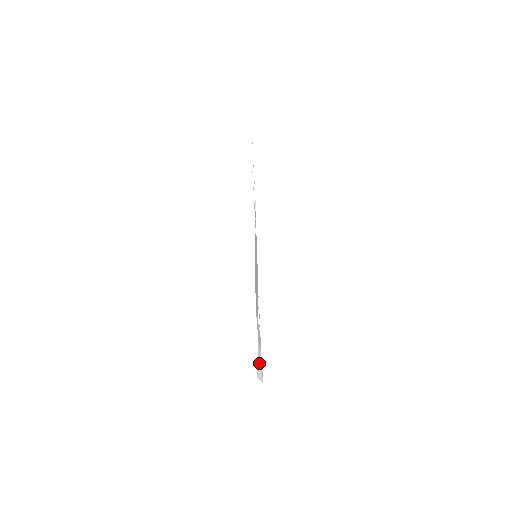
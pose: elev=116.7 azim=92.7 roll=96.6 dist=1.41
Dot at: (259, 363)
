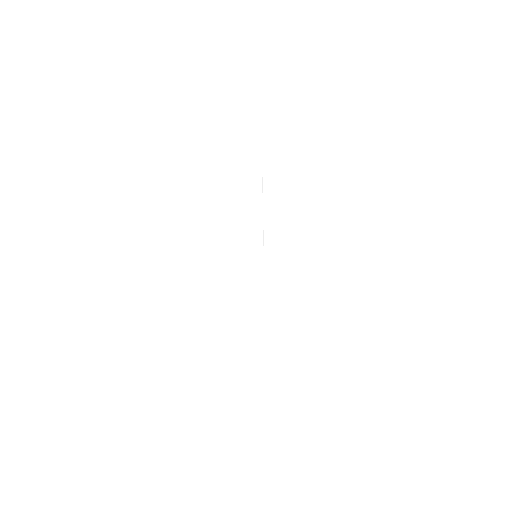
Dot at: occluded
